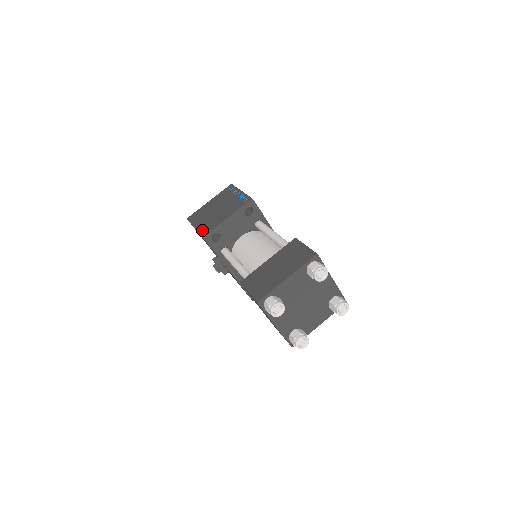
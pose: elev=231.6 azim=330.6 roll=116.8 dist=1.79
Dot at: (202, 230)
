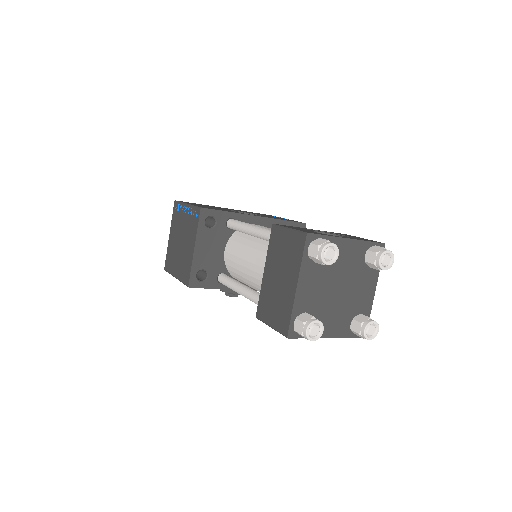
Dot at: (182, 278)
